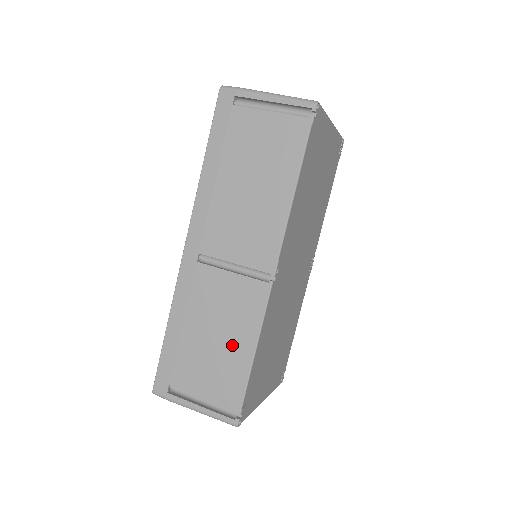
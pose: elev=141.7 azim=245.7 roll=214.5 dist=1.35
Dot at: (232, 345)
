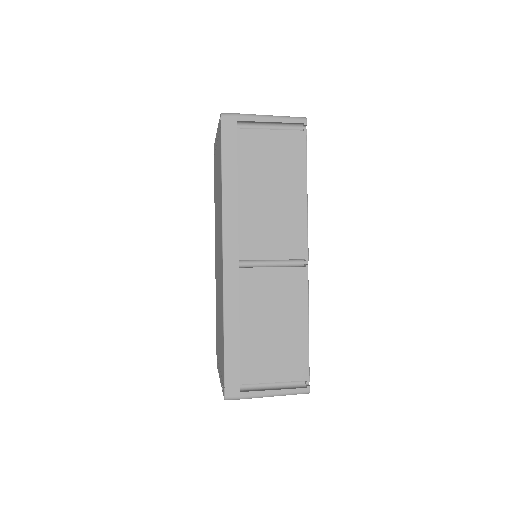
Dot at: (288, 327)
